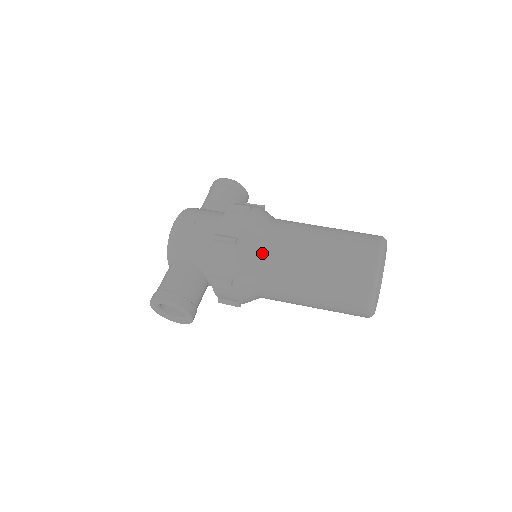
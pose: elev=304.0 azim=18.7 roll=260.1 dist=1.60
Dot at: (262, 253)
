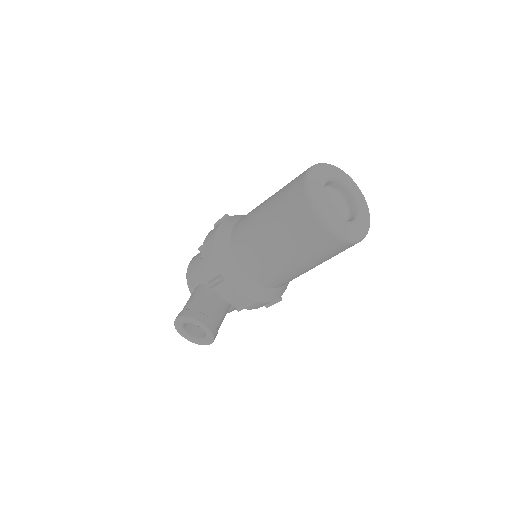
Dot at: (234, 239)
